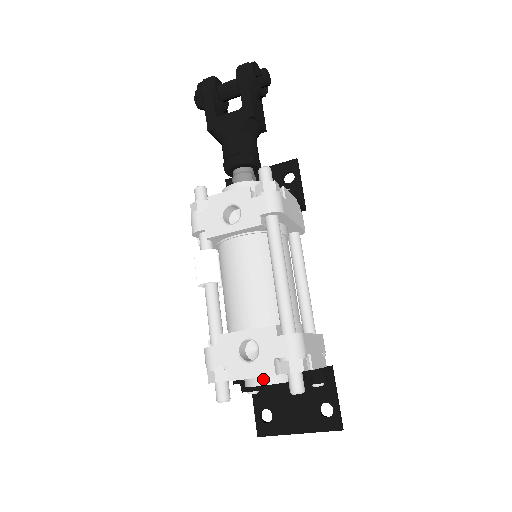
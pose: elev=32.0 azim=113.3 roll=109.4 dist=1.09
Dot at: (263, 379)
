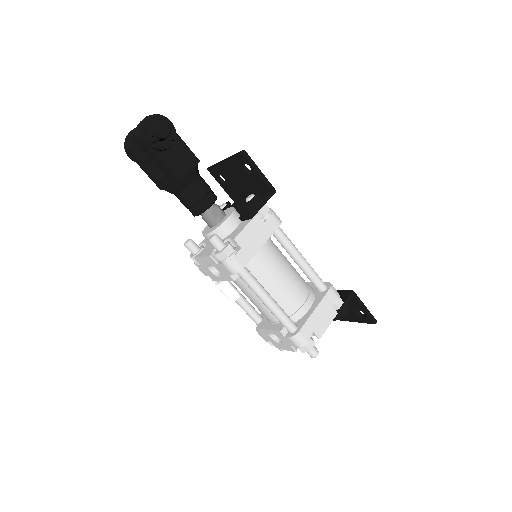
Dot at: occluded
